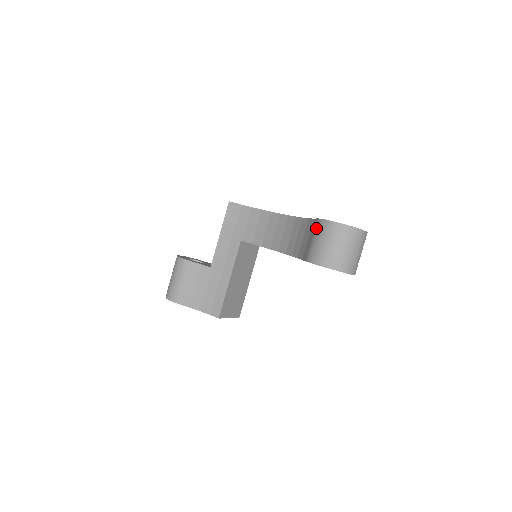
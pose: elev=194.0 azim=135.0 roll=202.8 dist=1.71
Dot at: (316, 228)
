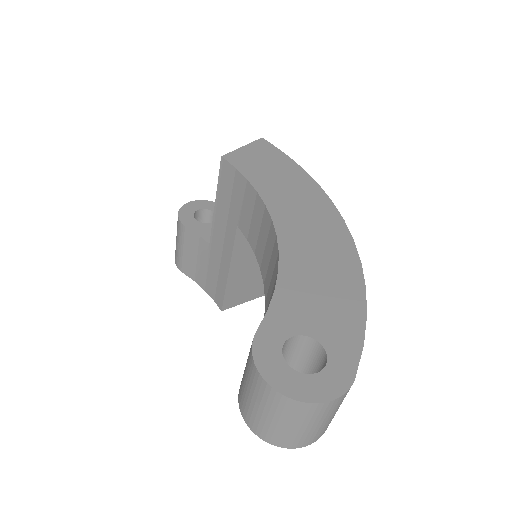
Dot at: occluded
